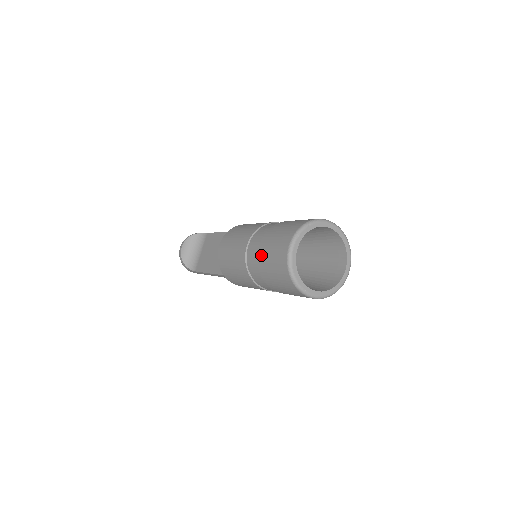
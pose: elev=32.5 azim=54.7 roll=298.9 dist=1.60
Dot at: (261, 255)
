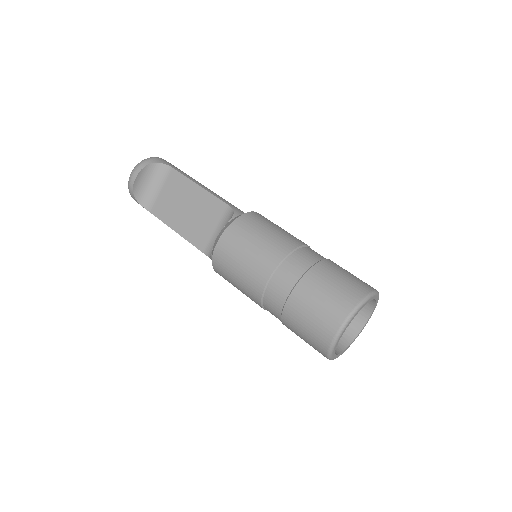
Dot at: (293, 307)
